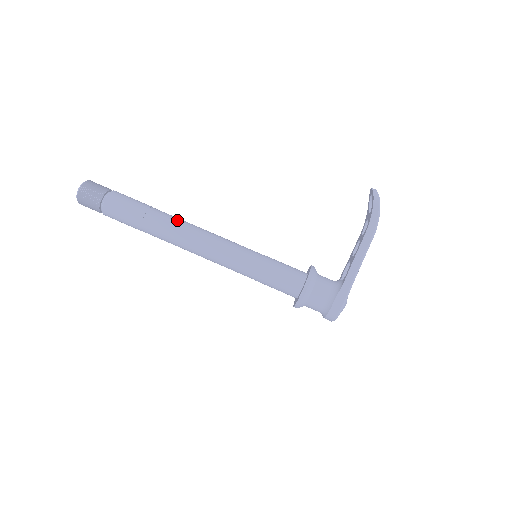
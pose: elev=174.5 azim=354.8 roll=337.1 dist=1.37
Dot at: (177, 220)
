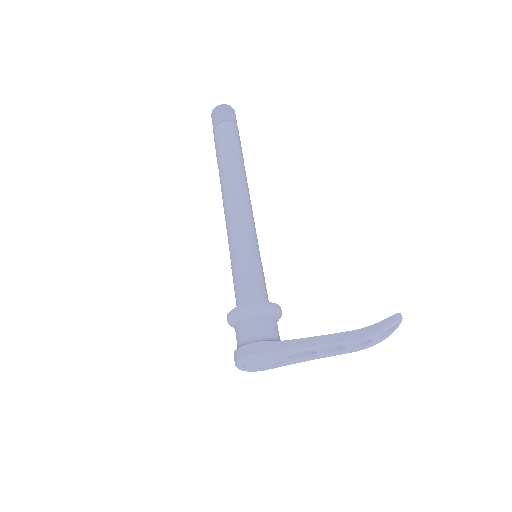
Dot at: (245, 177)
